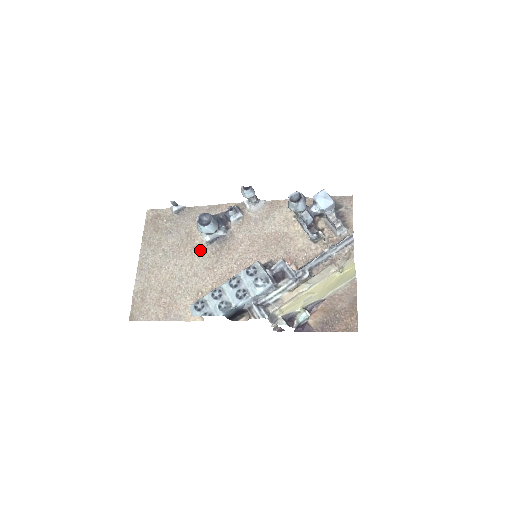
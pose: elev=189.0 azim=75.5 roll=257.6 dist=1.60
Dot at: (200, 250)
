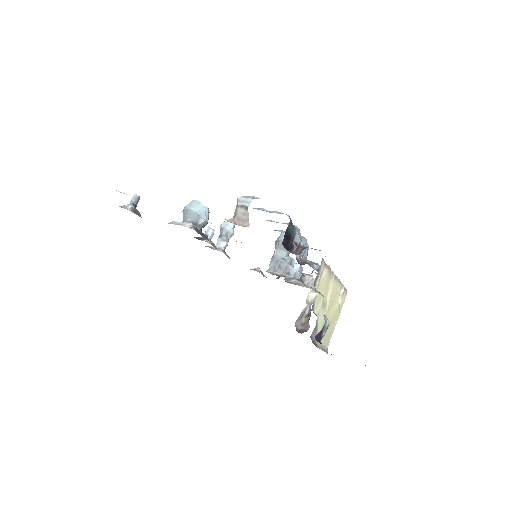
Dot at: occluded
